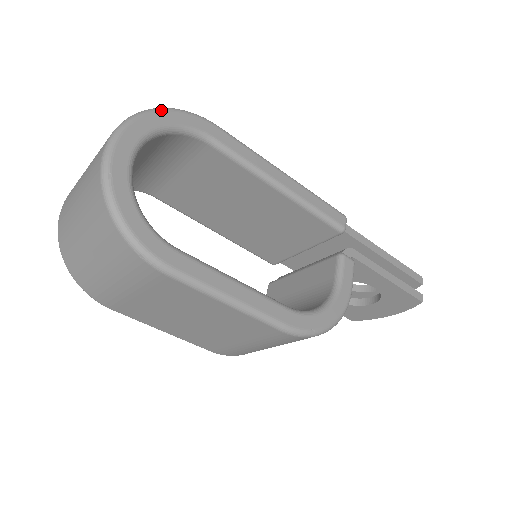
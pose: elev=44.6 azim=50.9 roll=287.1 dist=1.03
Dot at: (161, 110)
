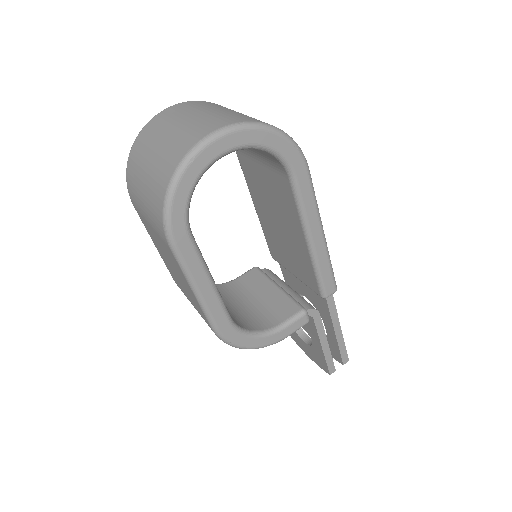
Dot at: (276, 132)
